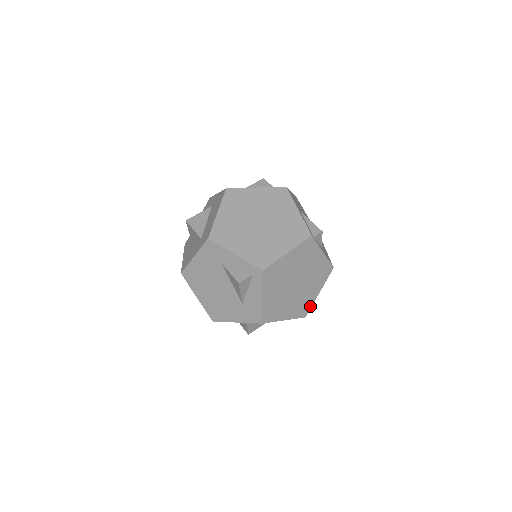
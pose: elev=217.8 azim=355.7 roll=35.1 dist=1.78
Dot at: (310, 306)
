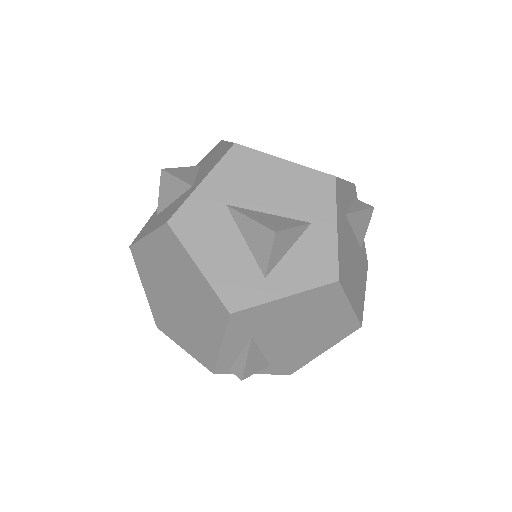
Dot at: occluded
